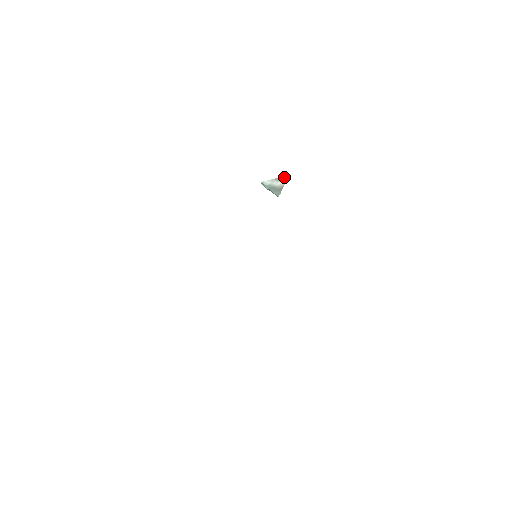
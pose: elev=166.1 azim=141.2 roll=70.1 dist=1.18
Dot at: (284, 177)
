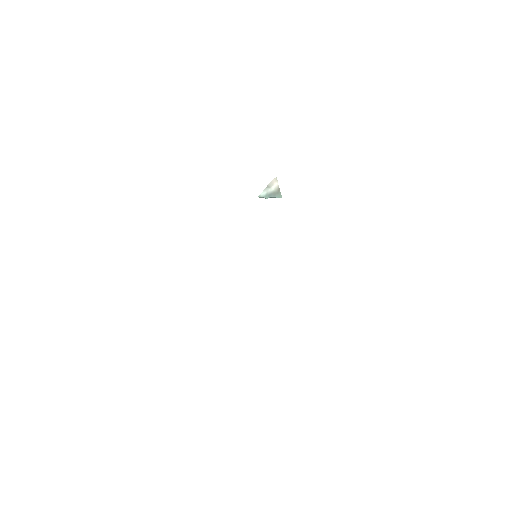
Dot at: (273, 181)
